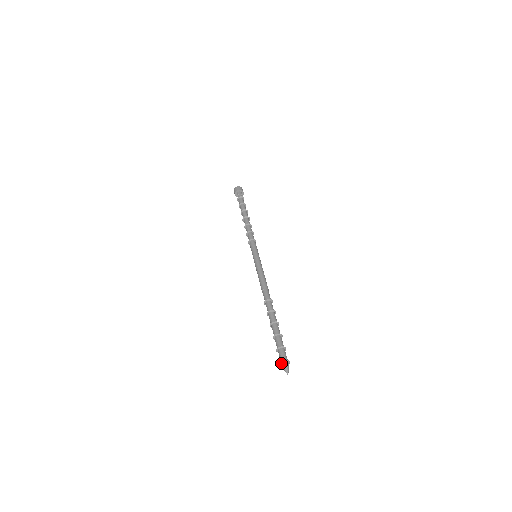
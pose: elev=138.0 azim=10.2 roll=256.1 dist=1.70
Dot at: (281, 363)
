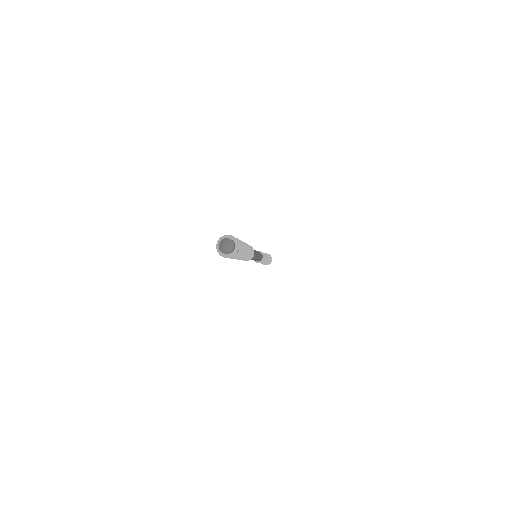
Dot at: (219, 249)
